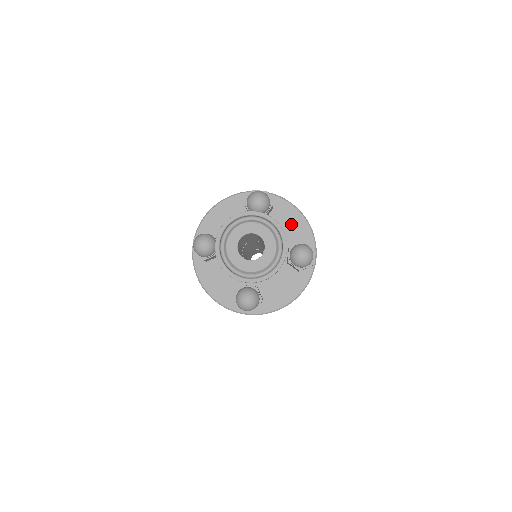
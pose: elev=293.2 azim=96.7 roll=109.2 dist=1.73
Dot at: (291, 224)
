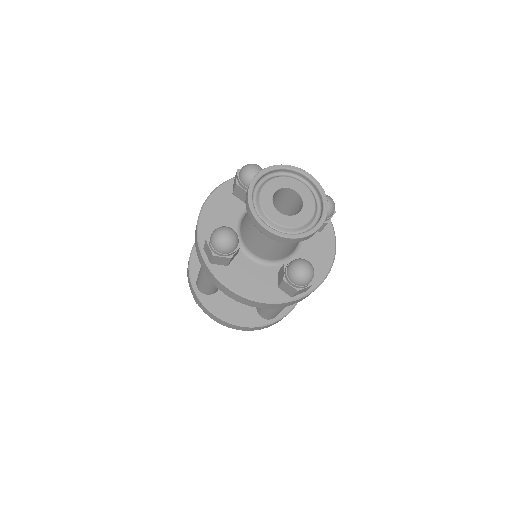
Dot at: (318, 256)
